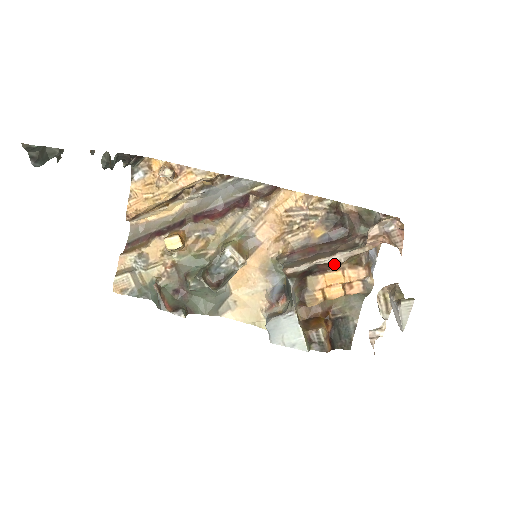
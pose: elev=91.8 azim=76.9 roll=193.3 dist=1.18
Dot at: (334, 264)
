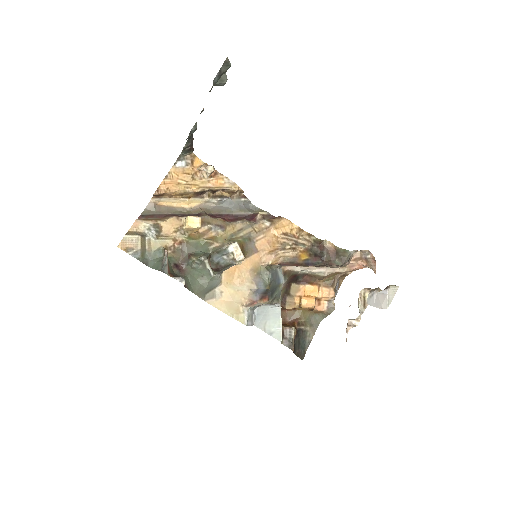
Dot at: (316, 278)
